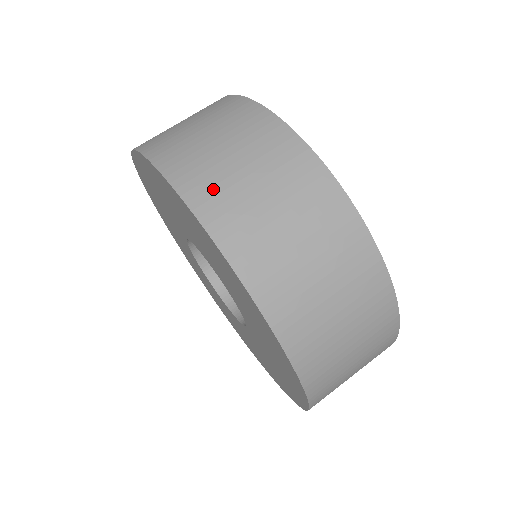
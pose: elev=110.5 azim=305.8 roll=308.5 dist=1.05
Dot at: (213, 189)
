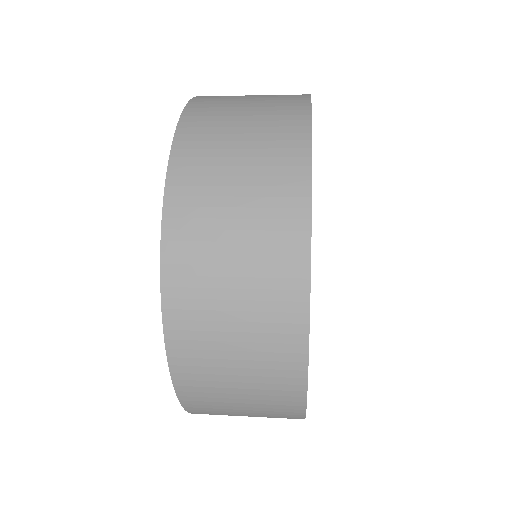
Dot at: occluded
